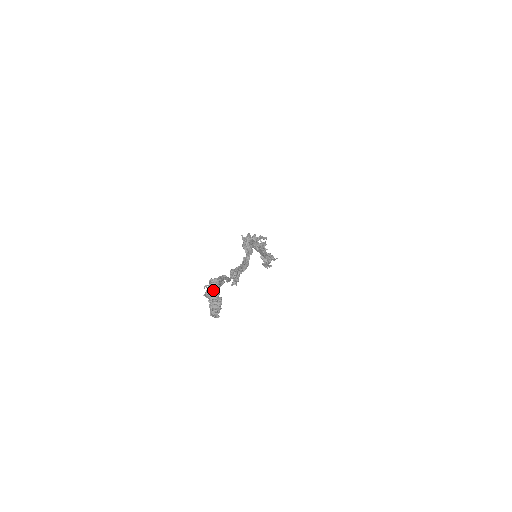
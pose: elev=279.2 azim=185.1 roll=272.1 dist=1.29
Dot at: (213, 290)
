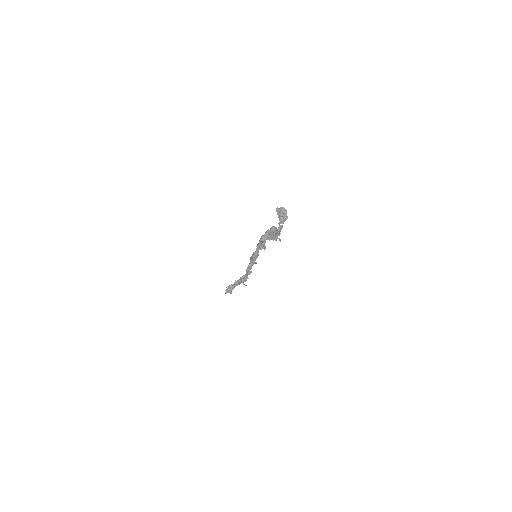
Dot at: occluded
